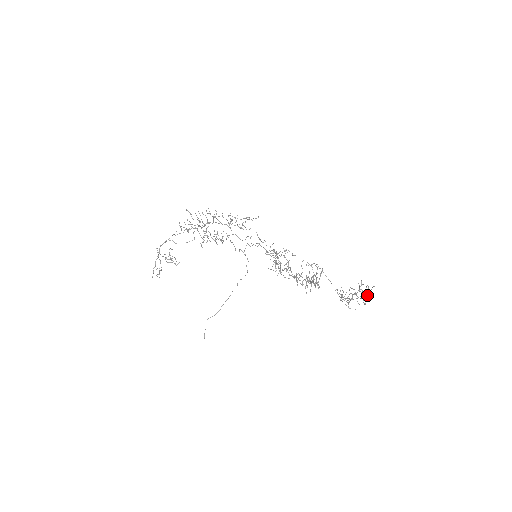
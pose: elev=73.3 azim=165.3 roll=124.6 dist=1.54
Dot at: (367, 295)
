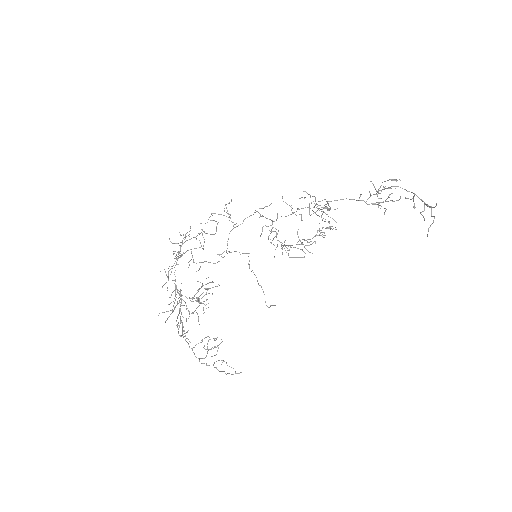
Dot at: (414, 195)
